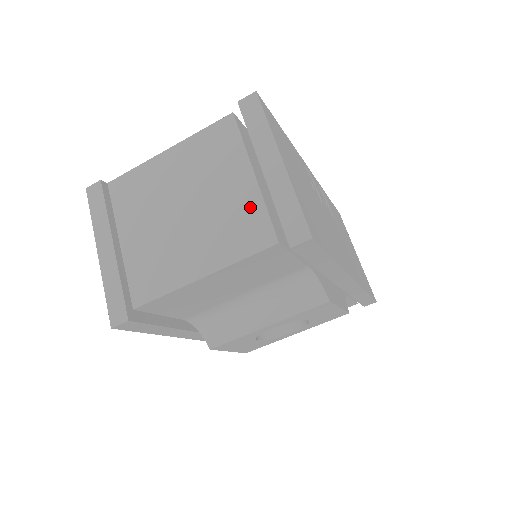
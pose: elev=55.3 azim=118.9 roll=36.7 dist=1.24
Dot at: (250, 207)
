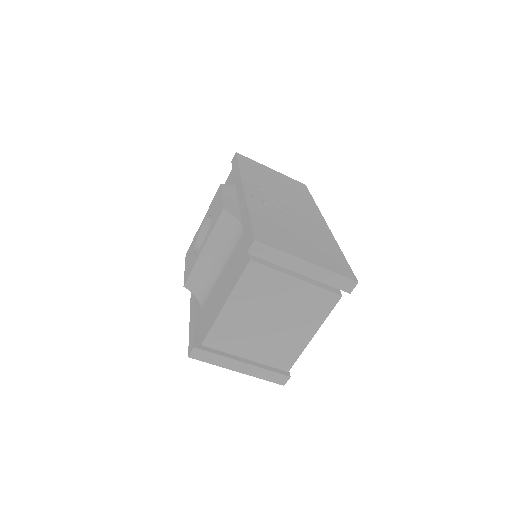
Dot at: (311, 294)
